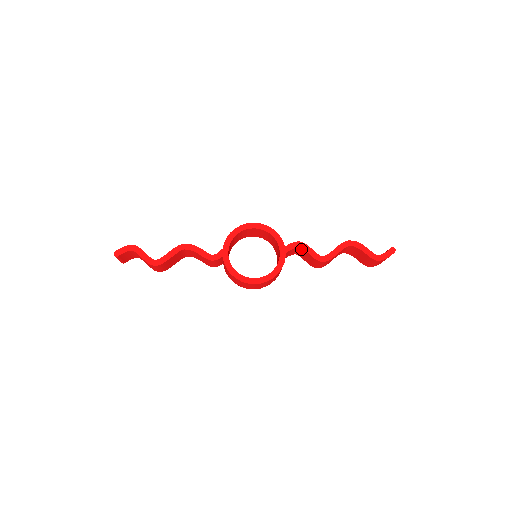
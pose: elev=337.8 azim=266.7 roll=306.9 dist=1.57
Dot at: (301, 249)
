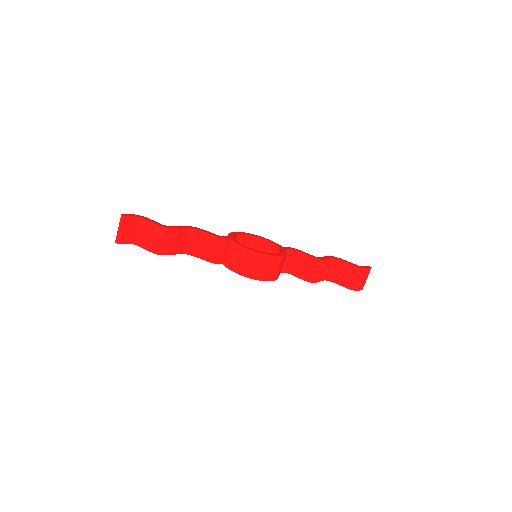
Dot at: (296, 254)
